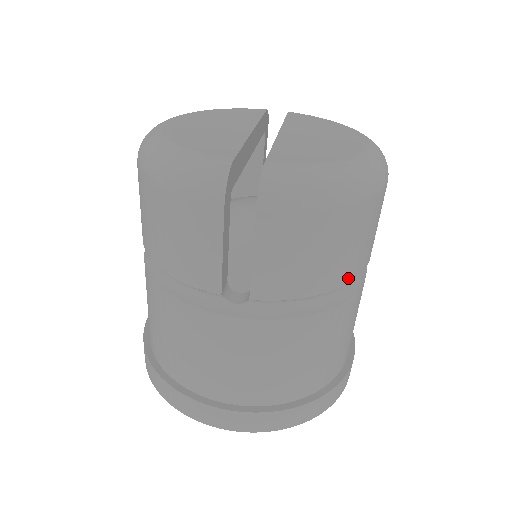
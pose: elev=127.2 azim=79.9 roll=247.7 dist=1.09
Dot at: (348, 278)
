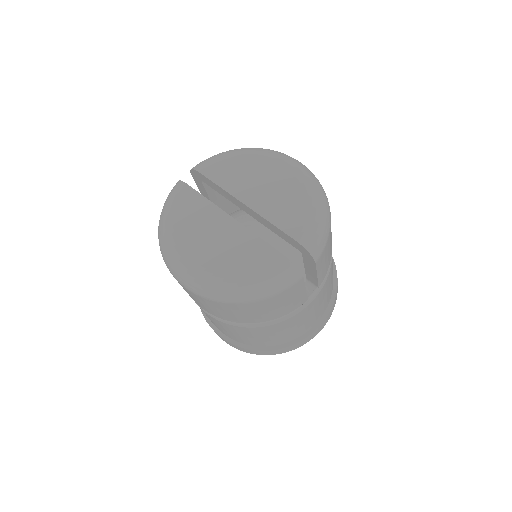
Dot at: occluded
